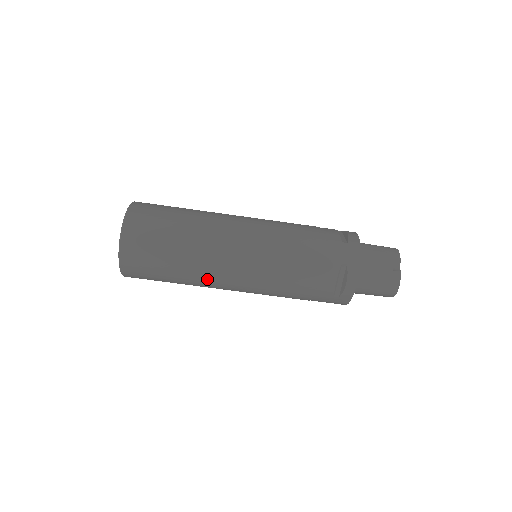
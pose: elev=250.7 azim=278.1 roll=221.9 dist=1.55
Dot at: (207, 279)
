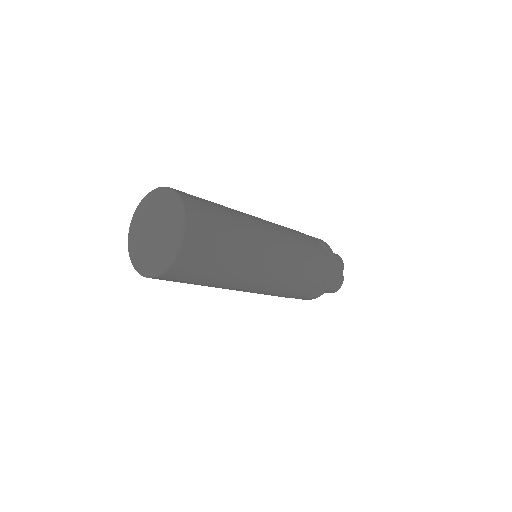
Dot at: (232, 286)
